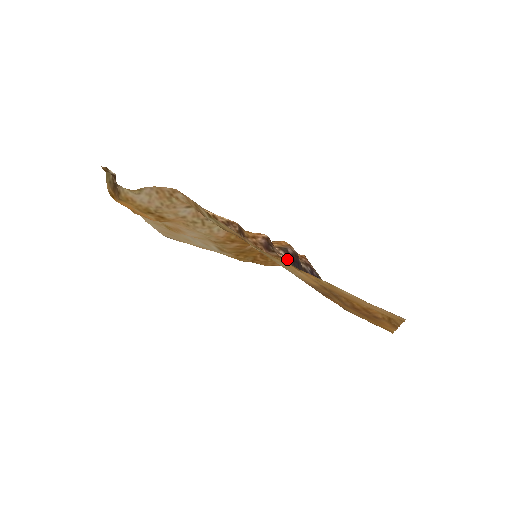
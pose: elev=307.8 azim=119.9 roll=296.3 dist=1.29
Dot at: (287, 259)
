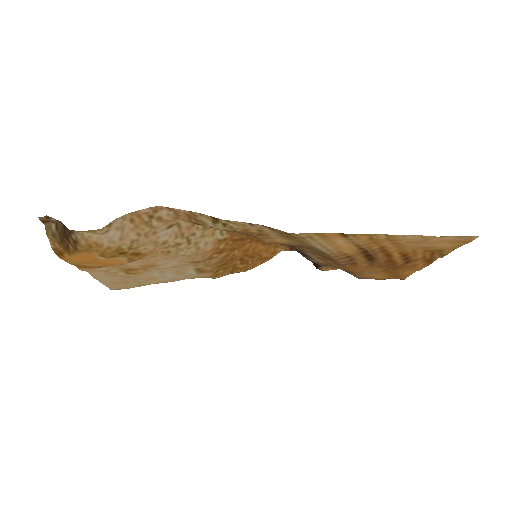
Dot at: occluded
